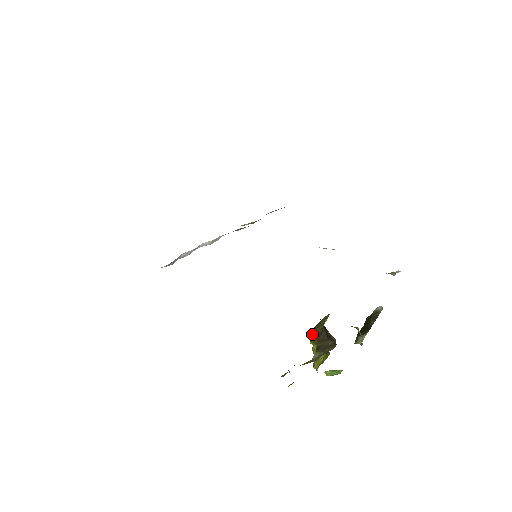
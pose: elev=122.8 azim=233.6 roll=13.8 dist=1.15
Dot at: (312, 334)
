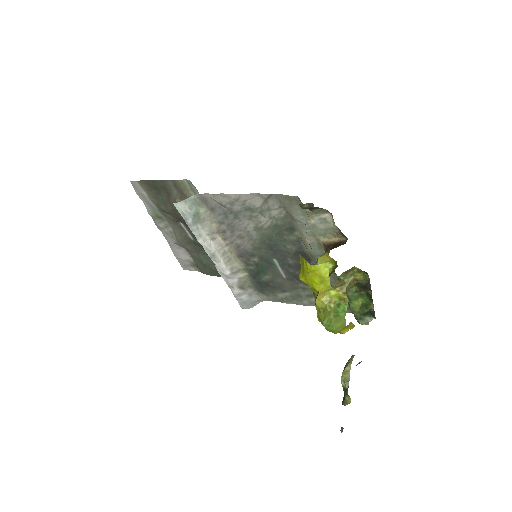
Dot at: occluded
